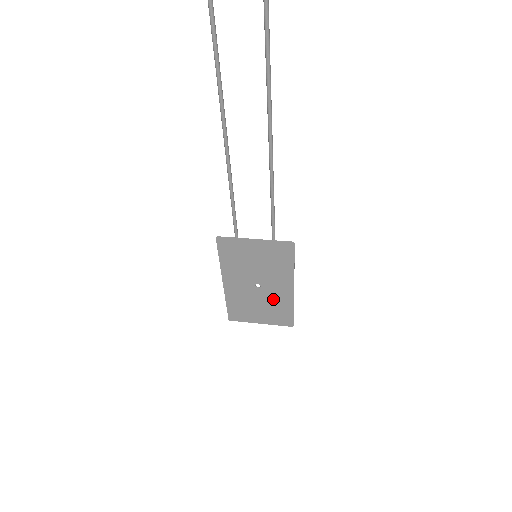
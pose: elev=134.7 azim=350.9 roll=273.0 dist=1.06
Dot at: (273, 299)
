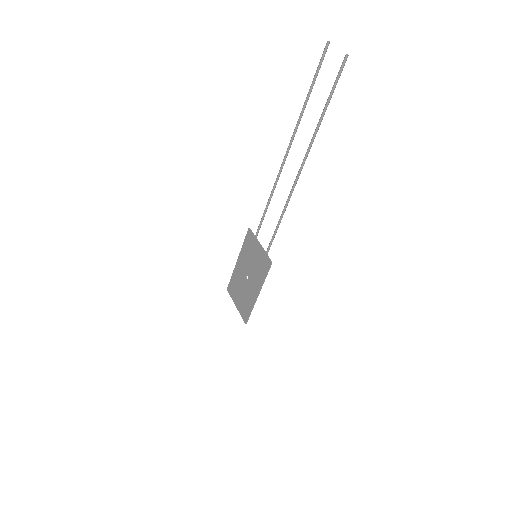
Dot at: (248, 294)
